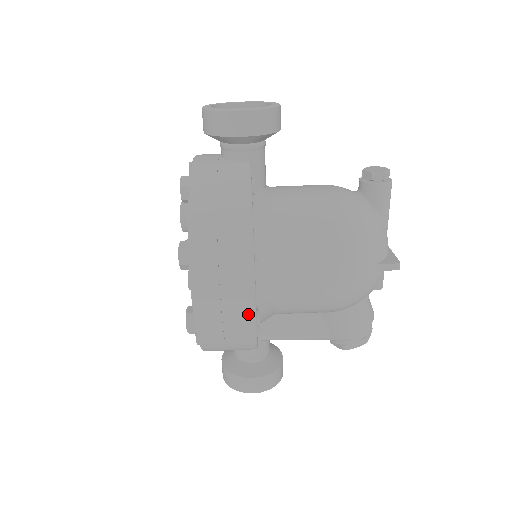
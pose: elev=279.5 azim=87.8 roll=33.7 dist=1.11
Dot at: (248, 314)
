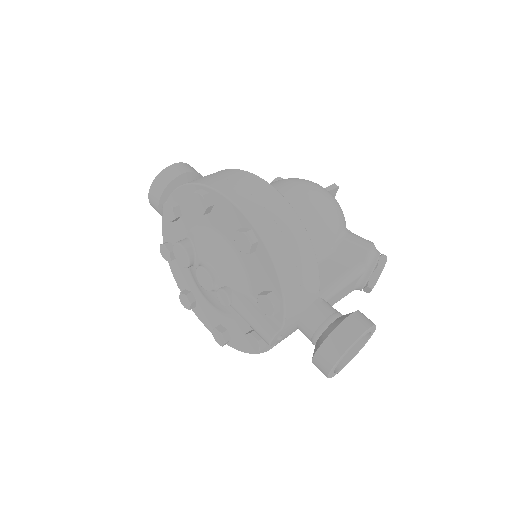
Dot at: (276, 196)
